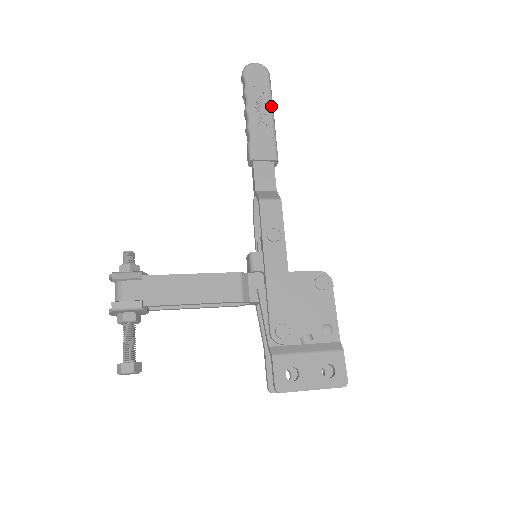
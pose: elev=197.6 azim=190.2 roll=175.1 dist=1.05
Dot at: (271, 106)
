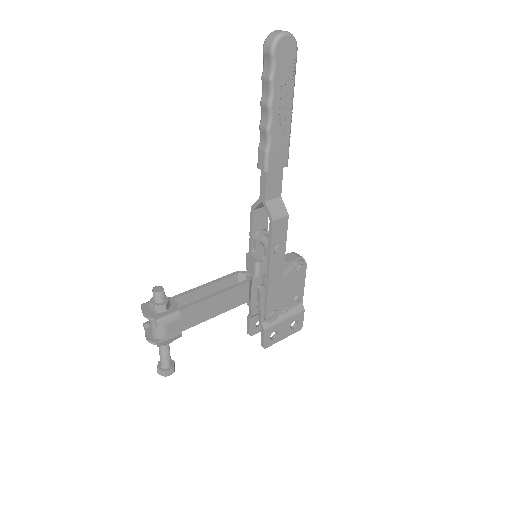
Dot at: occluded
